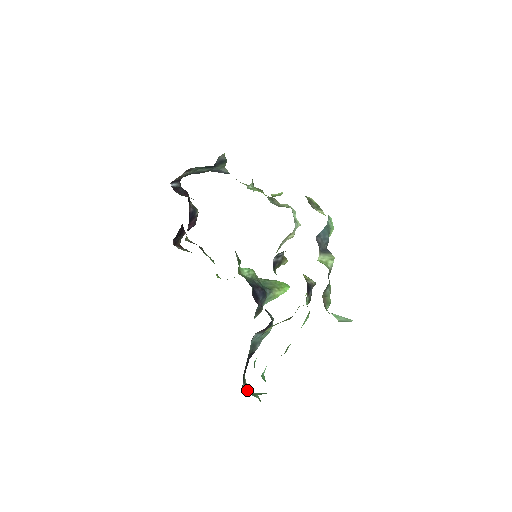
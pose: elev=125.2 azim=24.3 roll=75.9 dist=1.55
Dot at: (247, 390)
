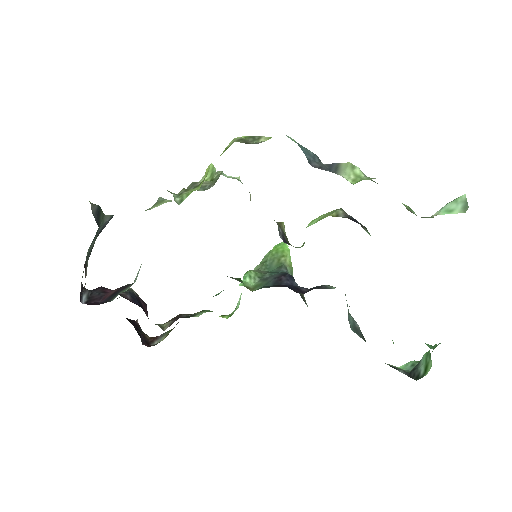
Dot at: occluded
